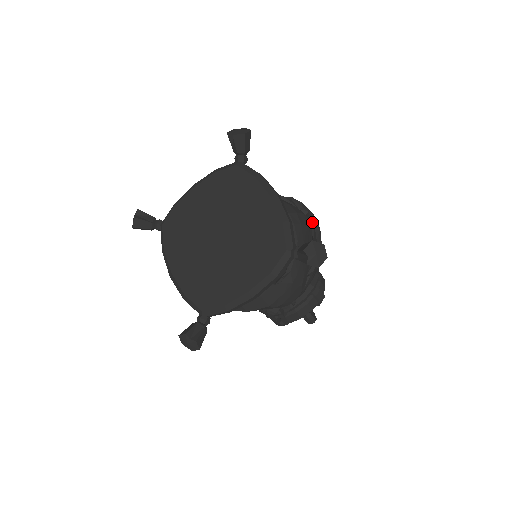
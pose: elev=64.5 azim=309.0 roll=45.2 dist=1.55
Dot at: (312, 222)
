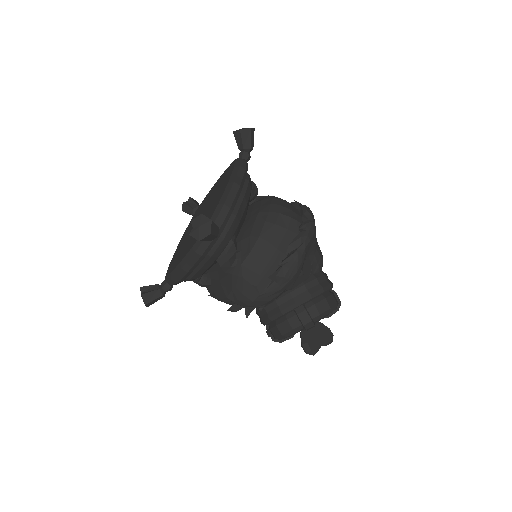
Dot at: (299, 228)
